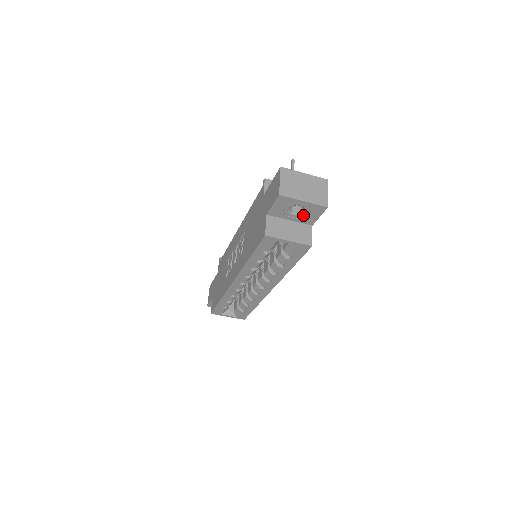
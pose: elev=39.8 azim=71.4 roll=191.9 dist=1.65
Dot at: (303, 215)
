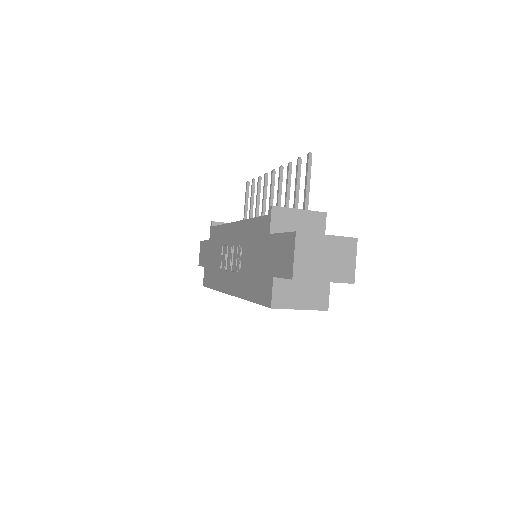
Dot at: occluded
